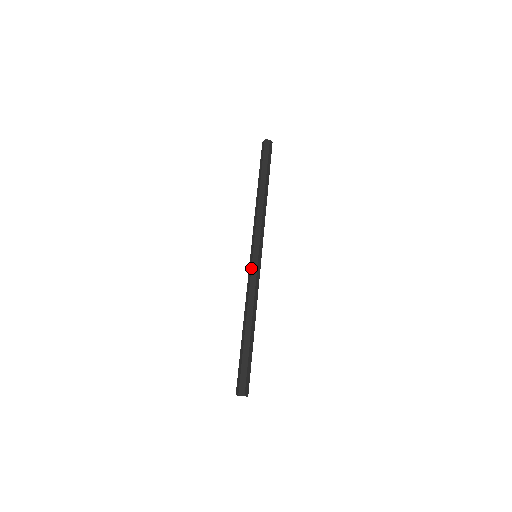
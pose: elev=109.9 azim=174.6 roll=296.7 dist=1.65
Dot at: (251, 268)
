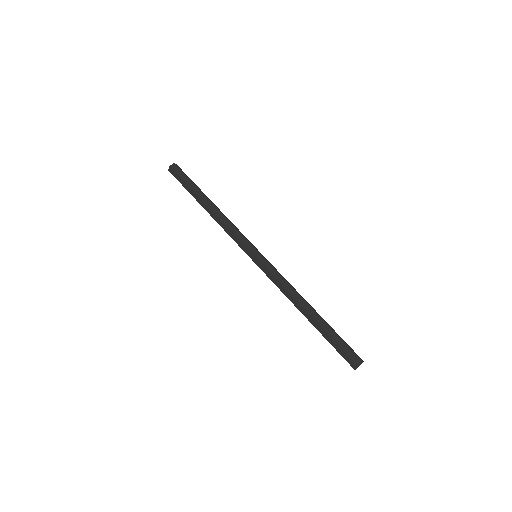
Dot at: occluded
